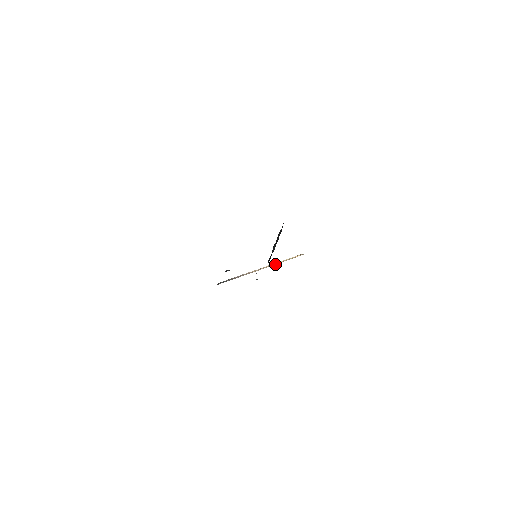
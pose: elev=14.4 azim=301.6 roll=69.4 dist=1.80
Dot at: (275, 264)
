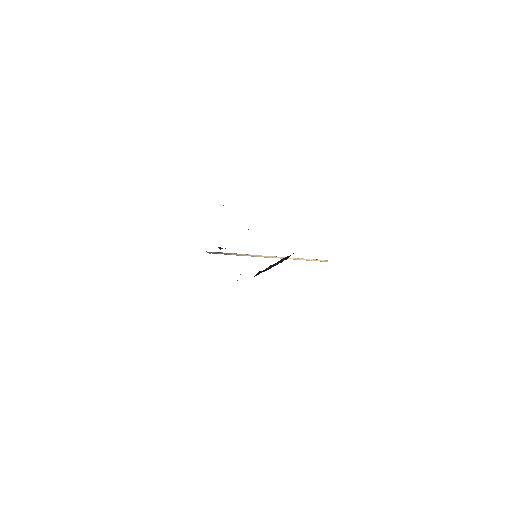
Dot at: (288, 258)
